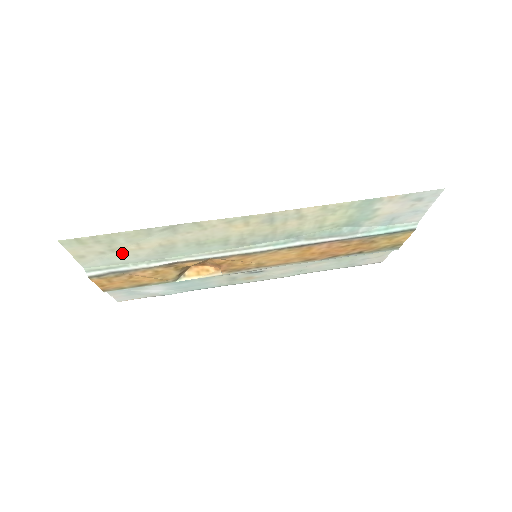
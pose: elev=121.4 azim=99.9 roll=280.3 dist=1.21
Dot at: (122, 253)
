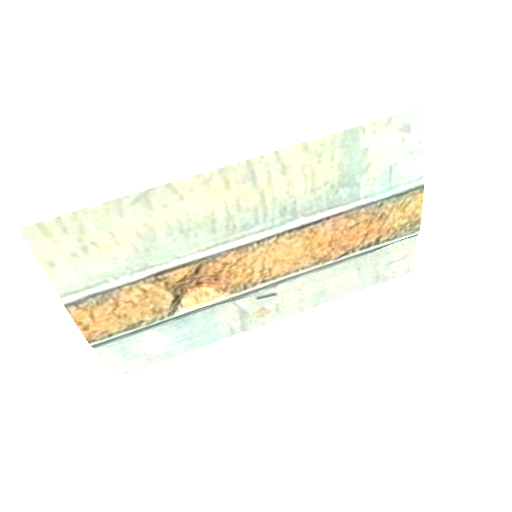
Dot at: (97, 255)
